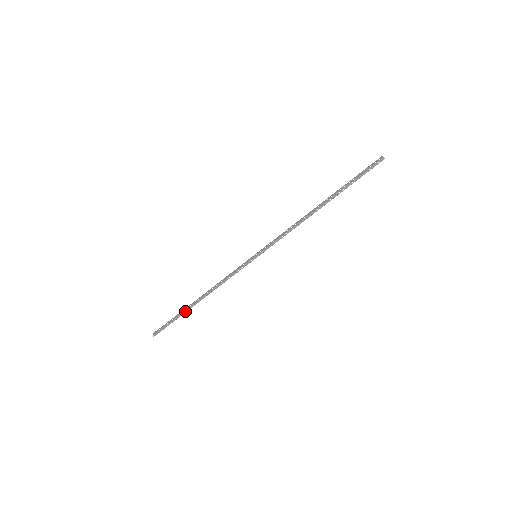
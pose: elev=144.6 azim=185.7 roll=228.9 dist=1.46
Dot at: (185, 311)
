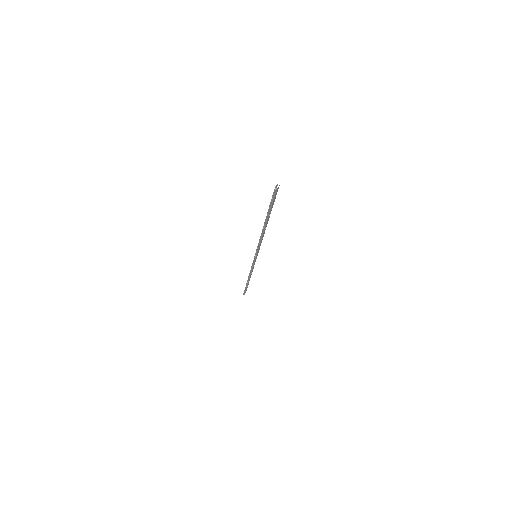
Dot at: (247, 284)
